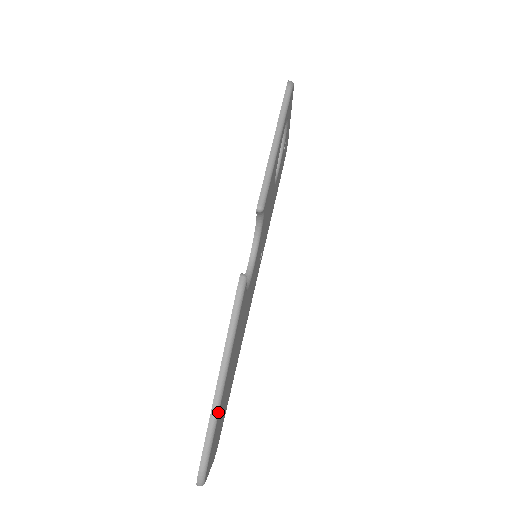
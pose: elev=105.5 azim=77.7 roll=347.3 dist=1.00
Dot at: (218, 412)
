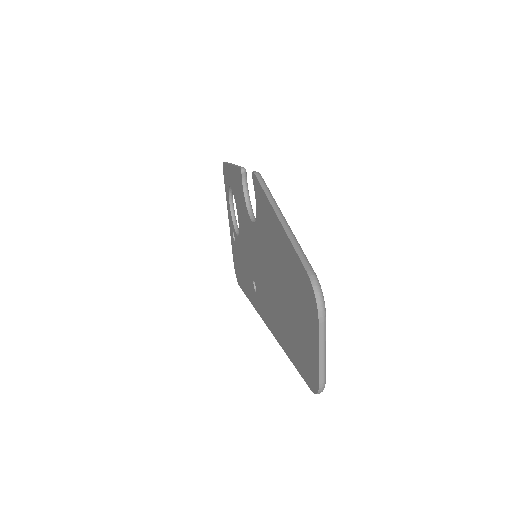
Dot at: (294, 235)
